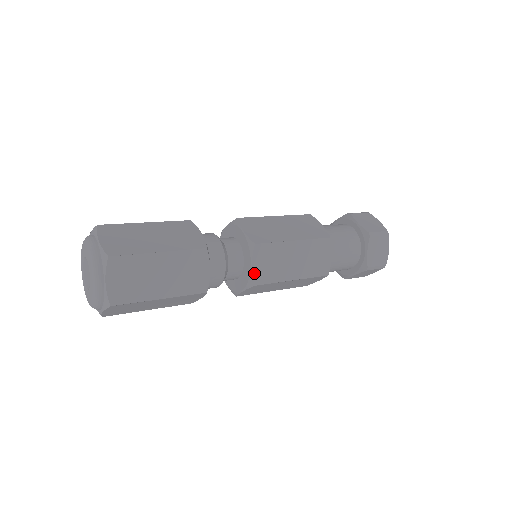
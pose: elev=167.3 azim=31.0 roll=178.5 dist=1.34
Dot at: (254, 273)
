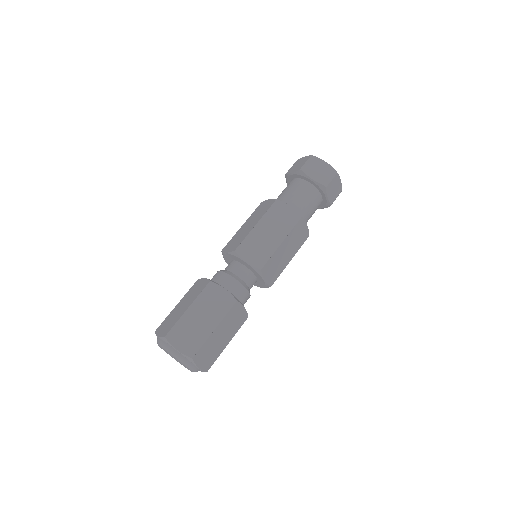
Dot at: (268, 282)
